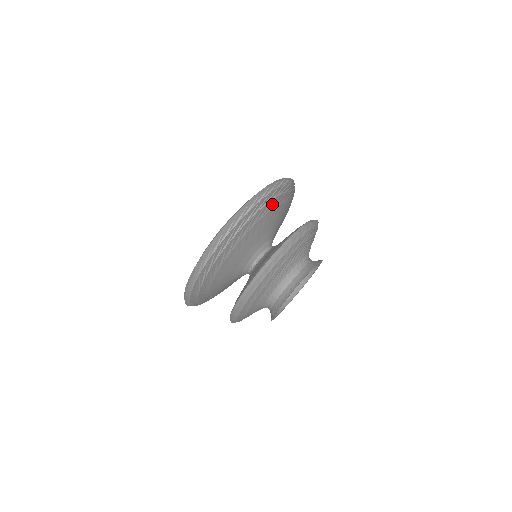
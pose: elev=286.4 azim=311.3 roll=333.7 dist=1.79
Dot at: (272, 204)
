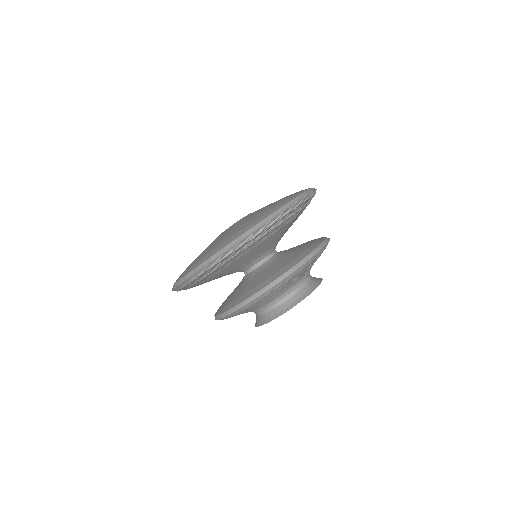
Dot at: (299, 212)
